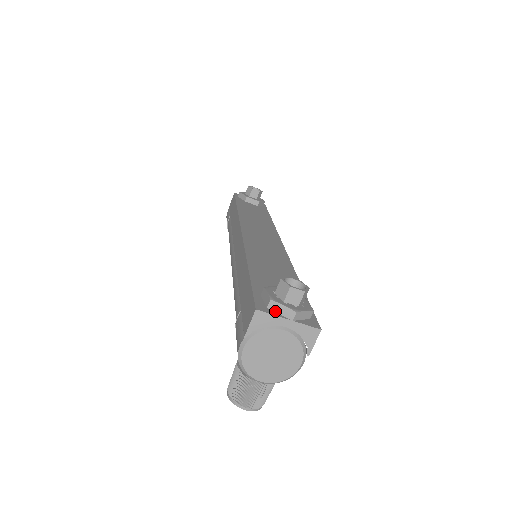
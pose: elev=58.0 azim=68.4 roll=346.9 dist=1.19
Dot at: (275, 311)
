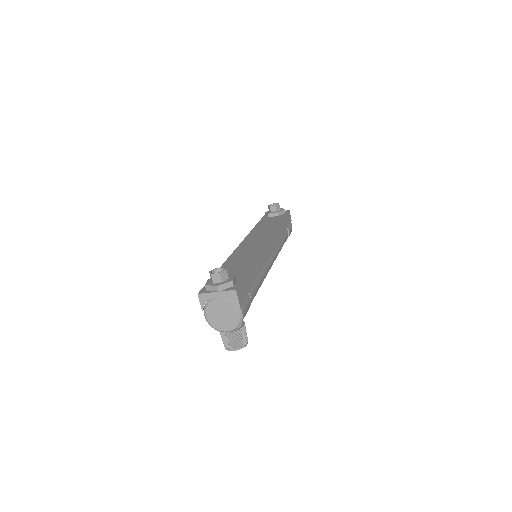
Dot at: (210, 290)
